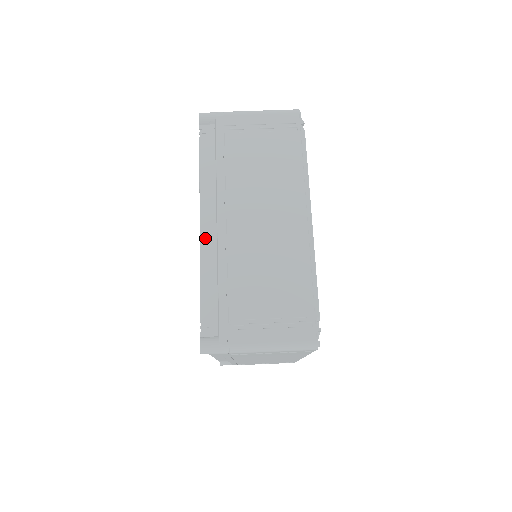
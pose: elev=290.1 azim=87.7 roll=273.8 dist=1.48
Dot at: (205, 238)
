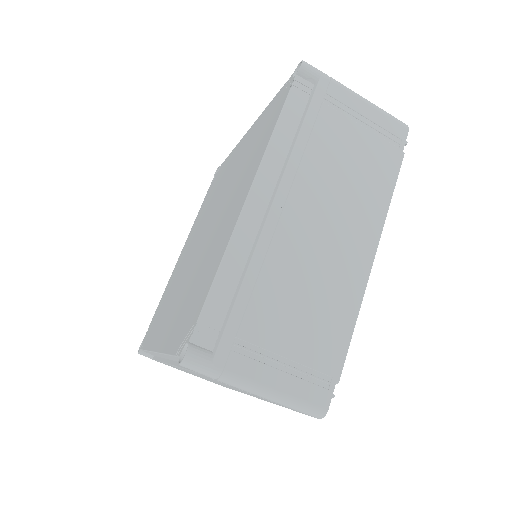
Dot at: (247, 216)
